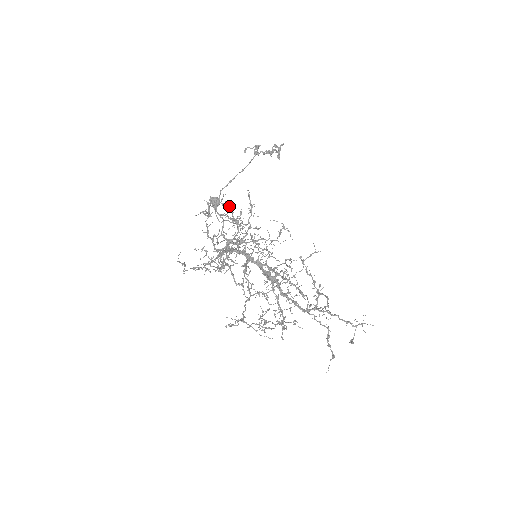
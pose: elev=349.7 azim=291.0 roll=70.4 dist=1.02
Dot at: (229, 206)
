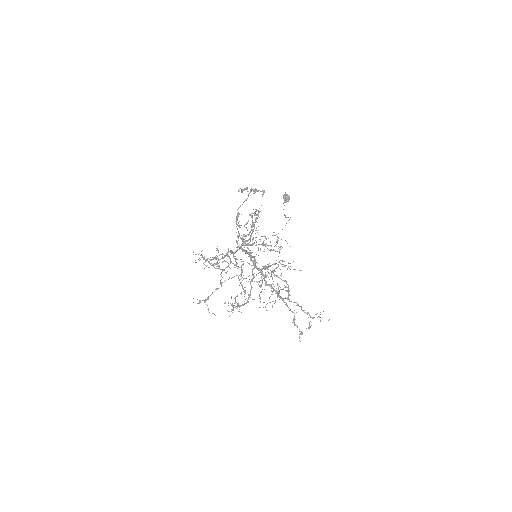
Dot at: (258, 215)
